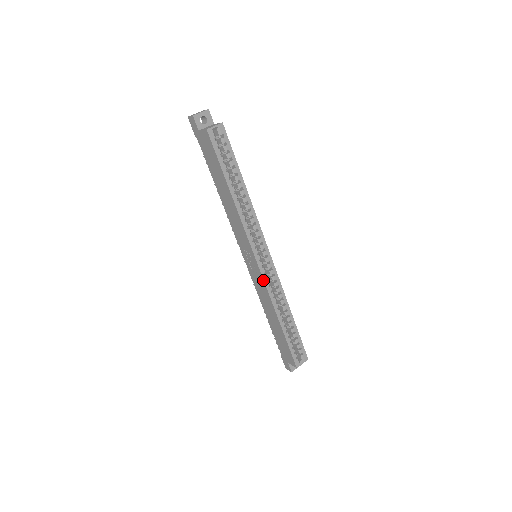
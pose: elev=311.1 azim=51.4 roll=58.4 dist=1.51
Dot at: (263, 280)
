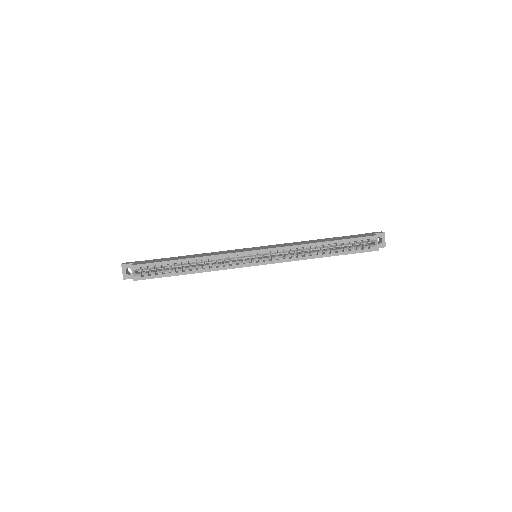
Dot at: occluded
